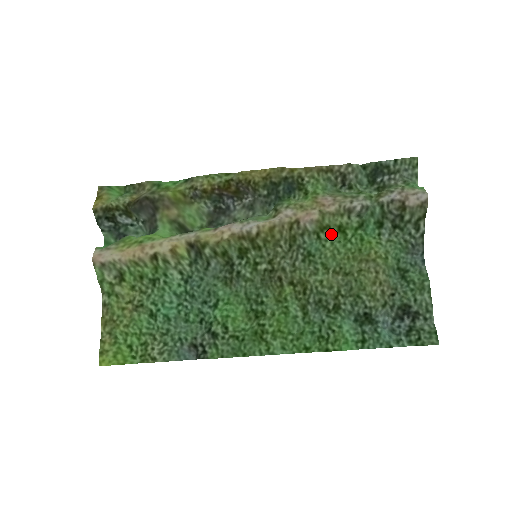
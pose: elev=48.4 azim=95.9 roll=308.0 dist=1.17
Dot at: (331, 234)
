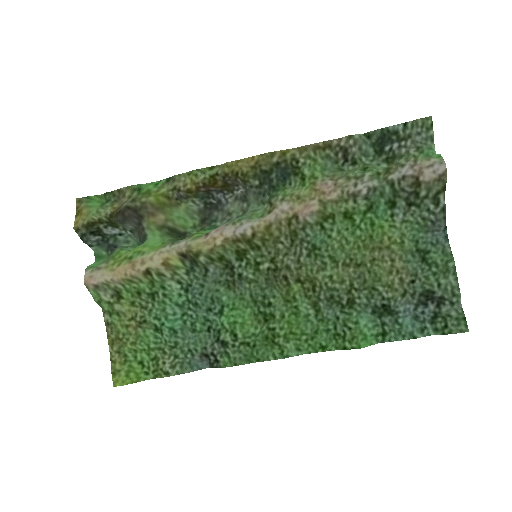
Dot at: (336, 222)
